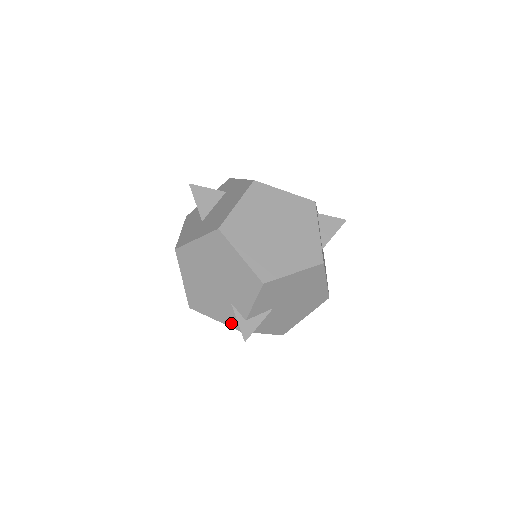
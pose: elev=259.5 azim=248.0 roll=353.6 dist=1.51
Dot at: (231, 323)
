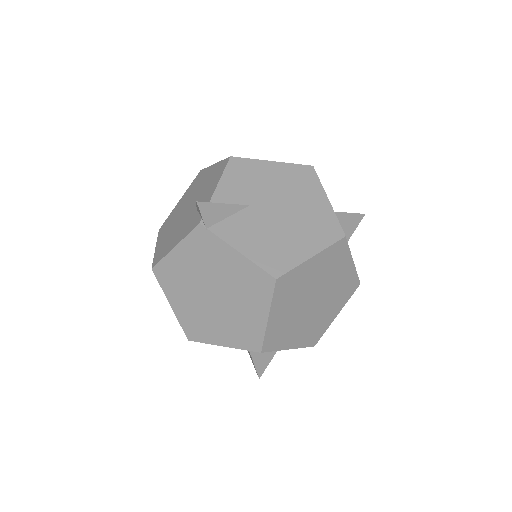
Dot at: (191, 228)
